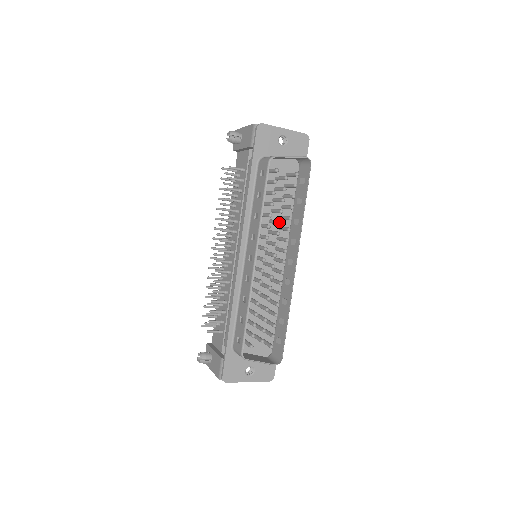
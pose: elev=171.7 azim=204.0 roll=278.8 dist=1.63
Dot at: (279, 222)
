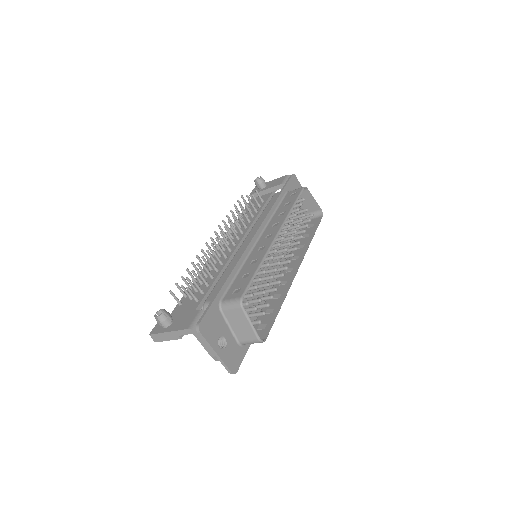
Dot at: (296, 230)
